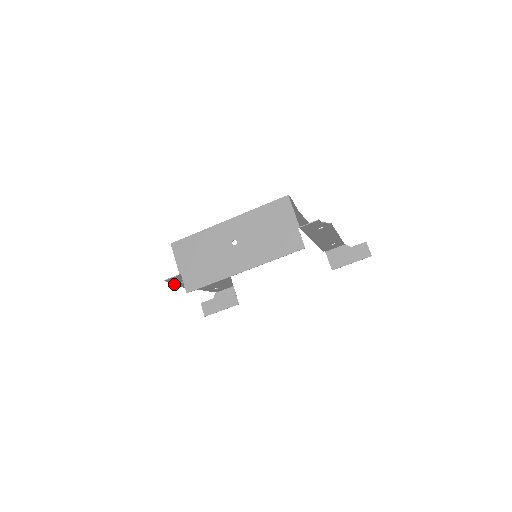
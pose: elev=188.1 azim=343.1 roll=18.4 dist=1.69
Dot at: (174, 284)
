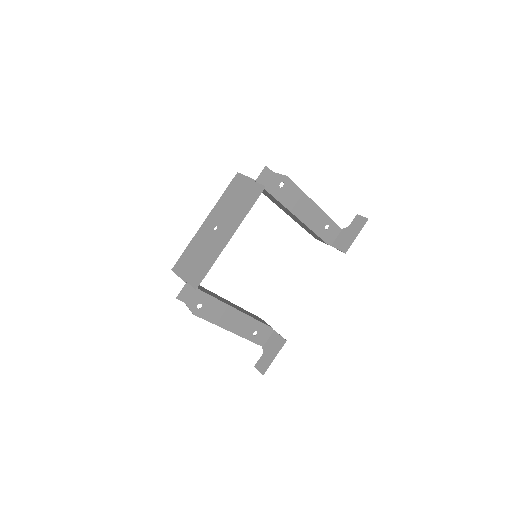
Dot at: (194, 311)
